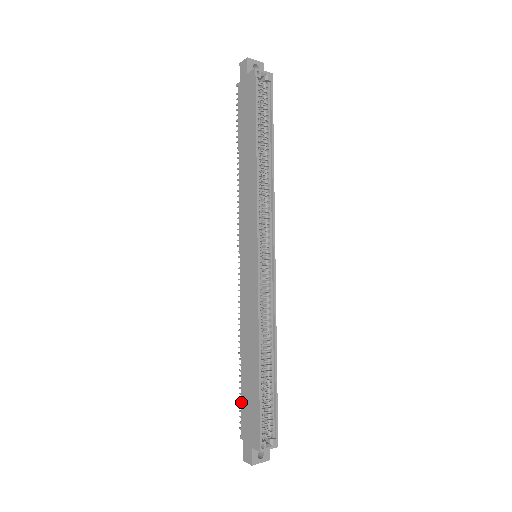
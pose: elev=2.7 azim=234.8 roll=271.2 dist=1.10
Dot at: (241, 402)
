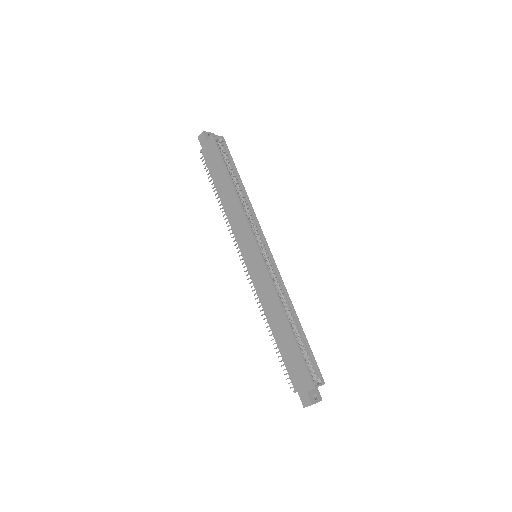
Dot at: (285, 364)
